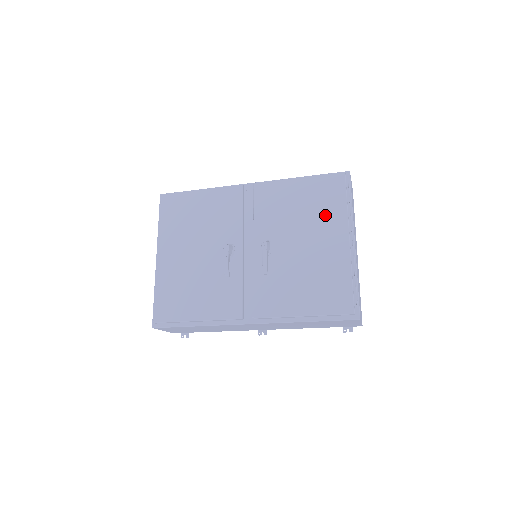
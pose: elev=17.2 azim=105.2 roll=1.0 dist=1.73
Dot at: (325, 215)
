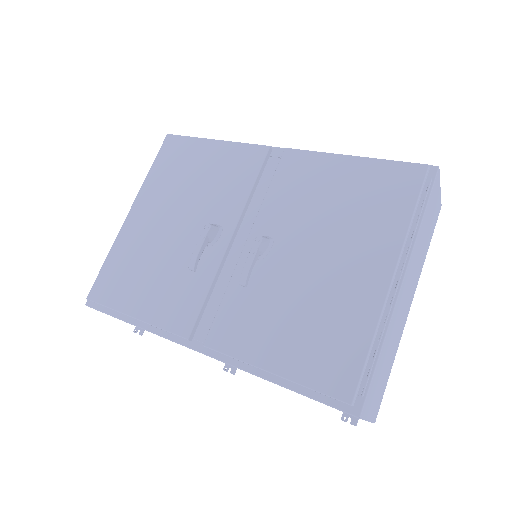
Dot at: (369, 224)
